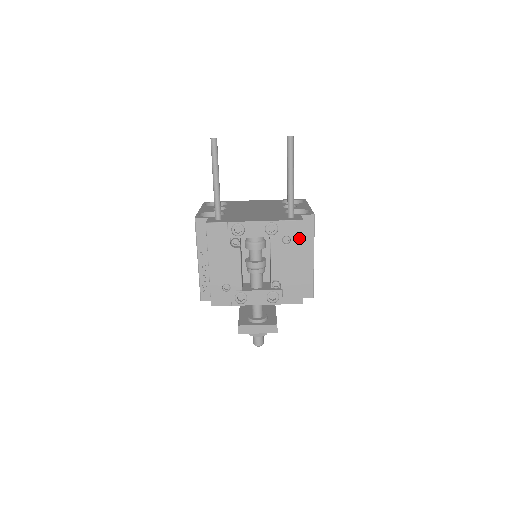
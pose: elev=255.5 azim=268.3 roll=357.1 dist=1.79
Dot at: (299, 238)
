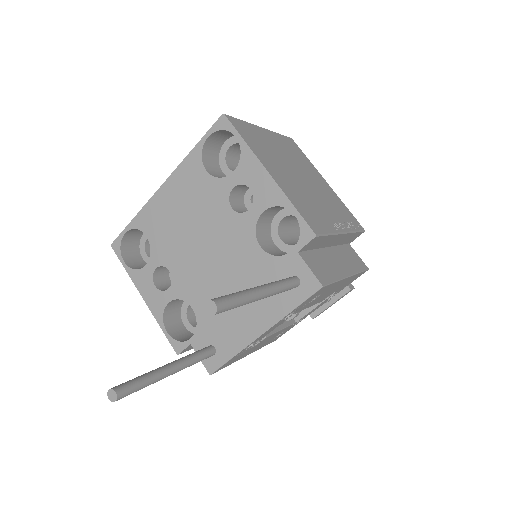
Dot at: (329, 287)
